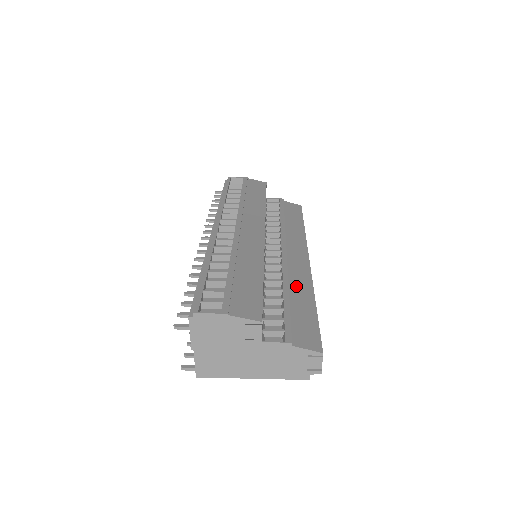
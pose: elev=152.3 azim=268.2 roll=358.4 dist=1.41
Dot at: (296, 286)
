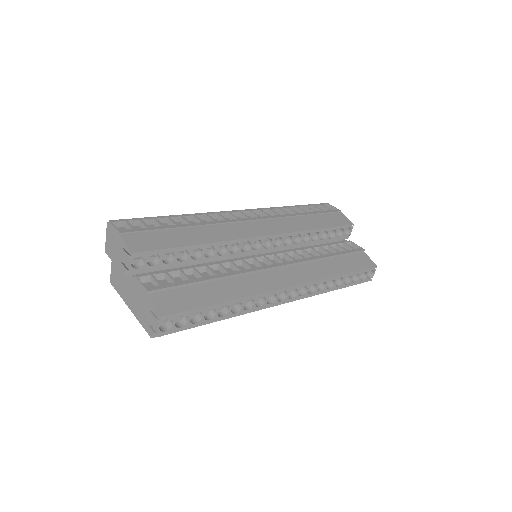
Dot at: (235, 283)
